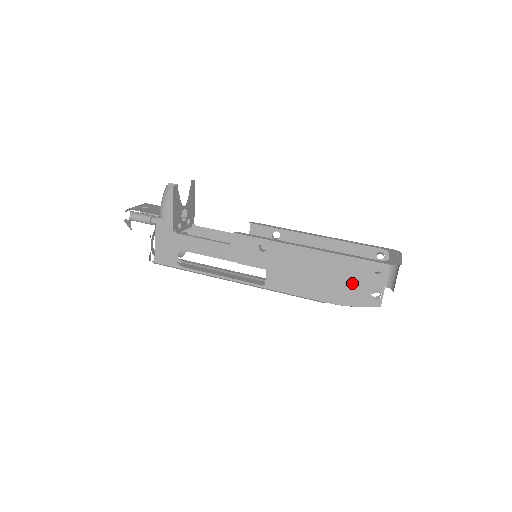
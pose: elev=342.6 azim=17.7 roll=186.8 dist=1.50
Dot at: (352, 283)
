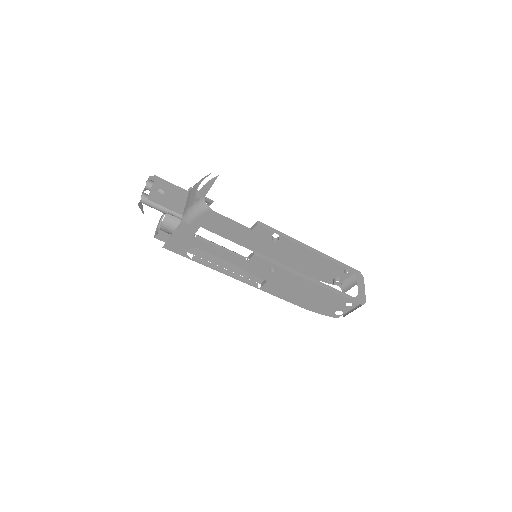
Dot at: (327, 304)
